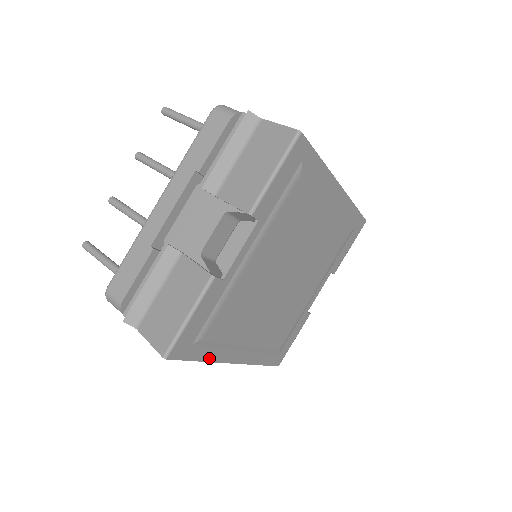
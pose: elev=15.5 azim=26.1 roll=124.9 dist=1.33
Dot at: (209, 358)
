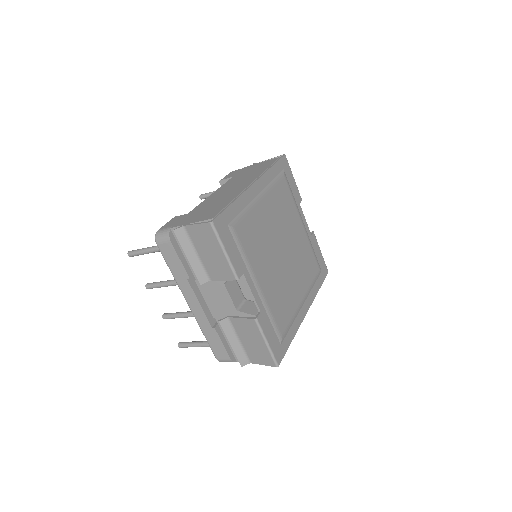
Dot at: (294, 333)
